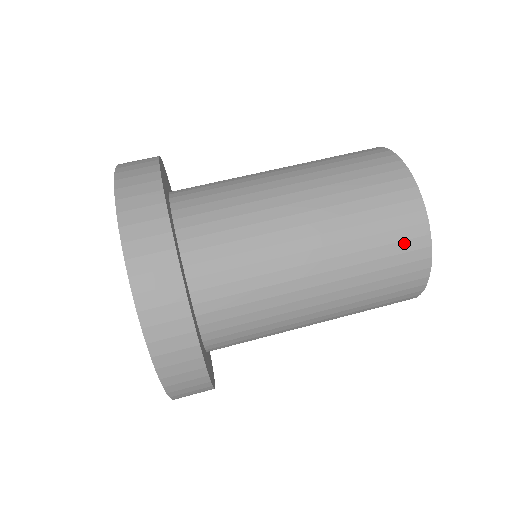
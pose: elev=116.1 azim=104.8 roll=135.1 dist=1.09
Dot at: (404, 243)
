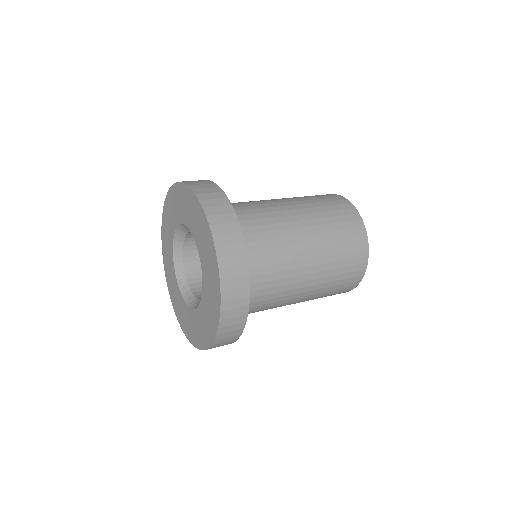
Dot at: (354, 266)
